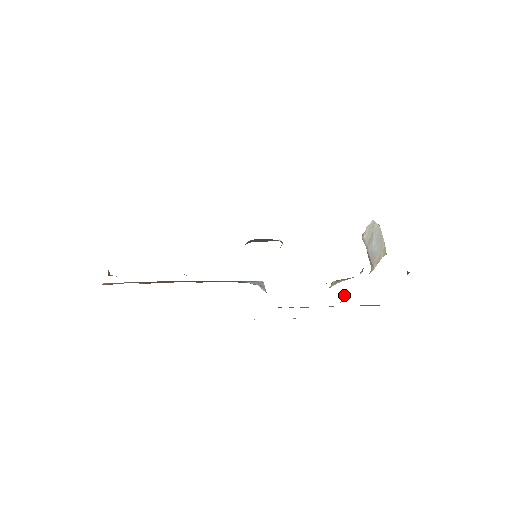
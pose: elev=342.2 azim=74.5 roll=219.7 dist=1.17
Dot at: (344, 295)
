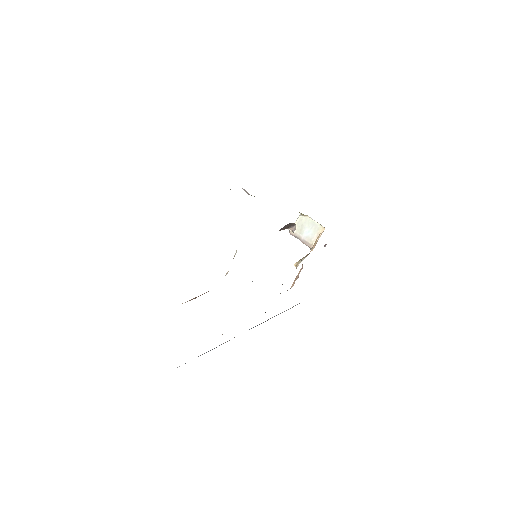
Dot at: (298, 274)
